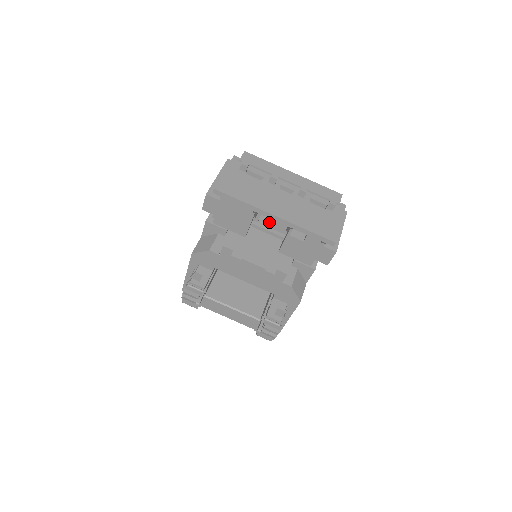
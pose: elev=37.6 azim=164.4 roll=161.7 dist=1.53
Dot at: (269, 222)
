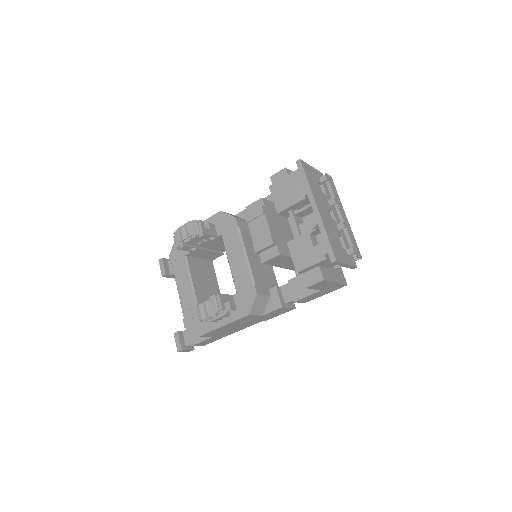
Dot at: occluded
